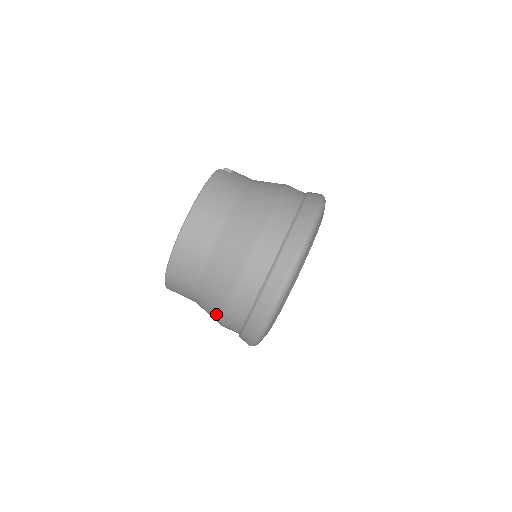
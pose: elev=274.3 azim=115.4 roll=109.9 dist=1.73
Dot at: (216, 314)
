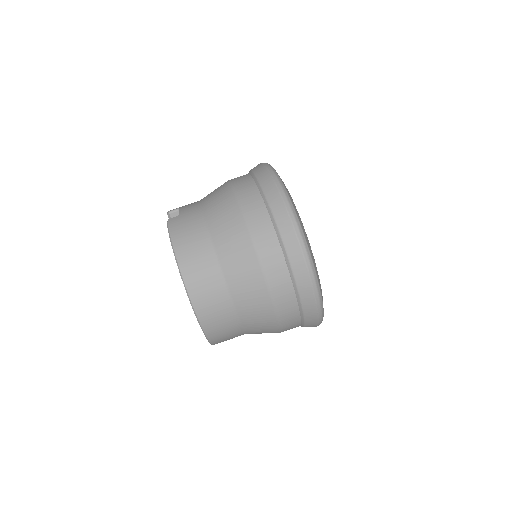
Dot at: (272, 331)
